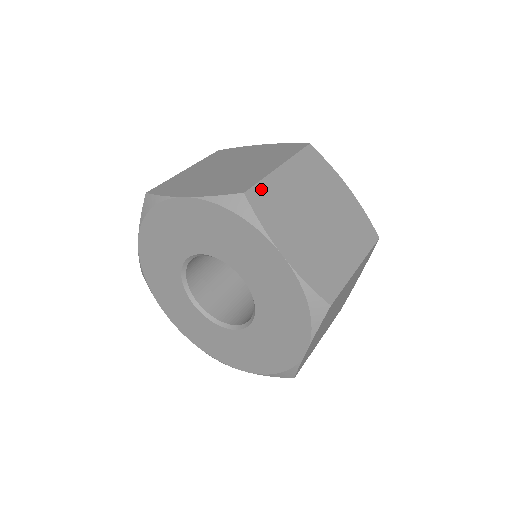
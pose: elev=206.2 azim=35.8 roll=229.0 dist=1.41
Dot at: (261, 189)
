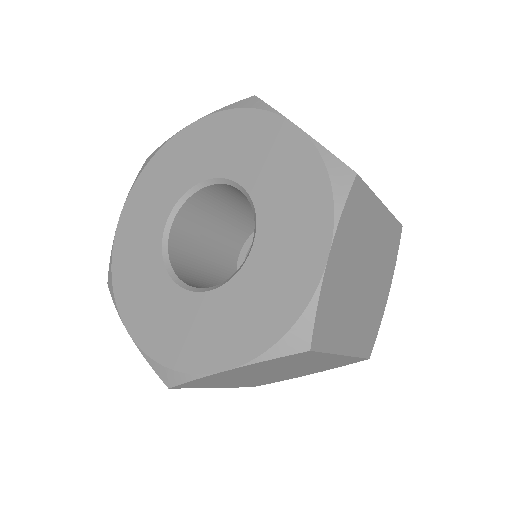
Dot at: occluded
